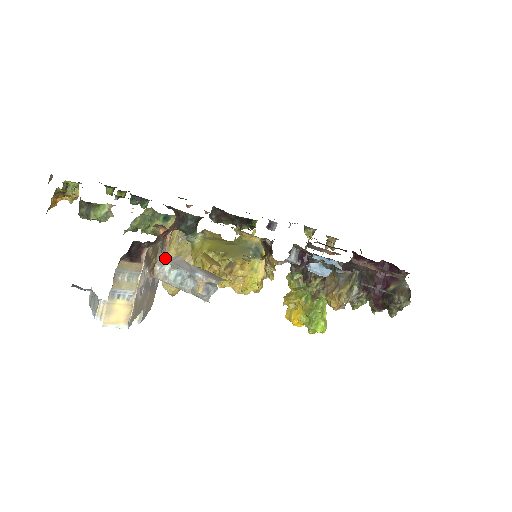
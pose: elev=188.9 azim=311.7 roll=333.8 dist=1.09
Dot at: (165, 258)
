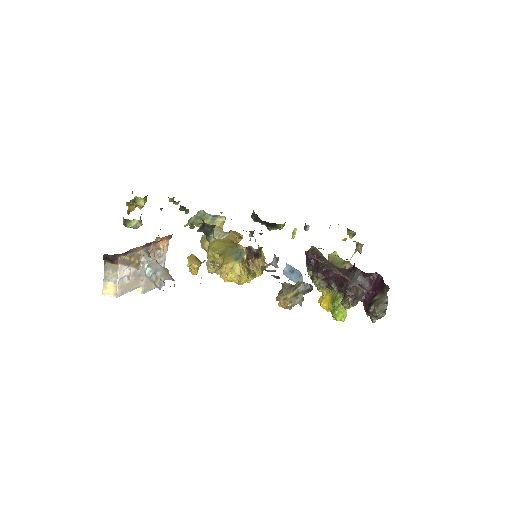
Dot at: (146, 260)
